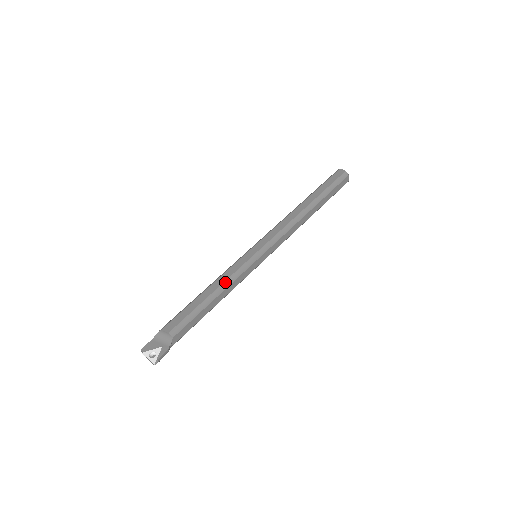
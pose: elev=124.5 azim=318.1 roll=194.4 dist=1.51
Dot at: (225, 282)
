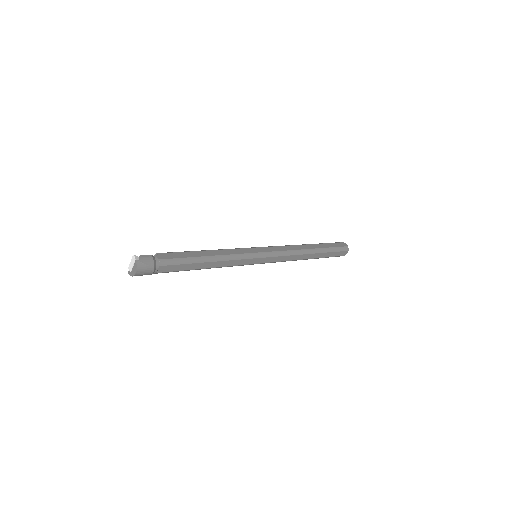
Dot at: occluded
